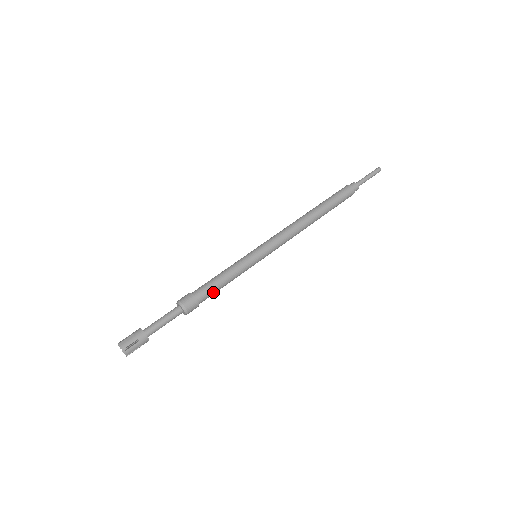
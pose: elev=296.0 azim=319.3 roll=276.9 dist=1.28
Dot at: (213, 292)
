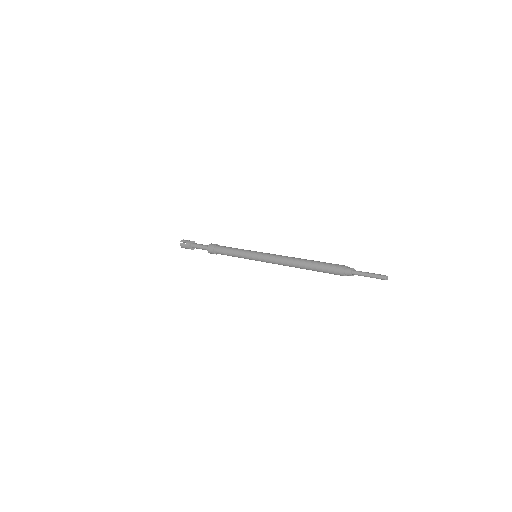
Dot at: occluded
